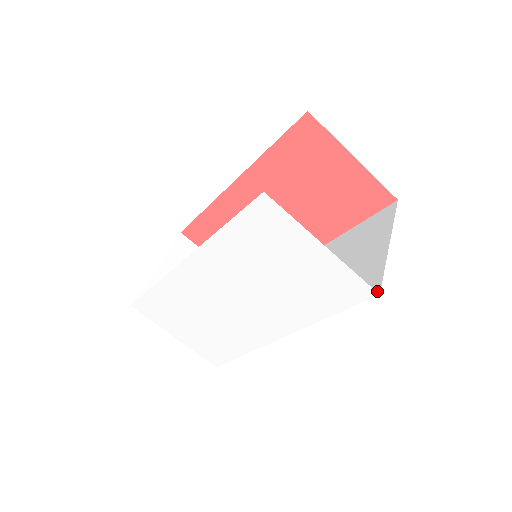
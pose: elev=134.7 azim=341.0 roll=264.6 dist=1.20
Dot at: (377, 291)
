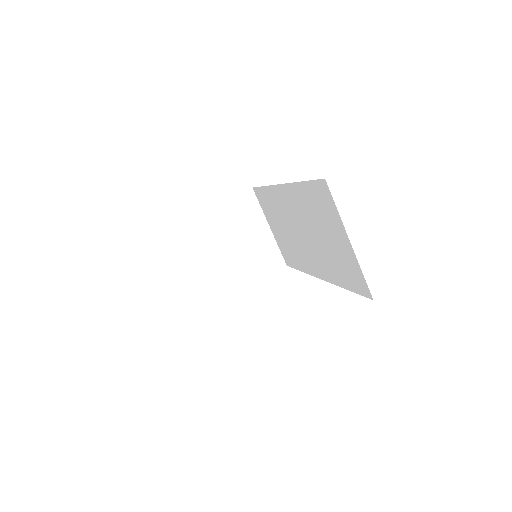
Dot at: (369, 295)
